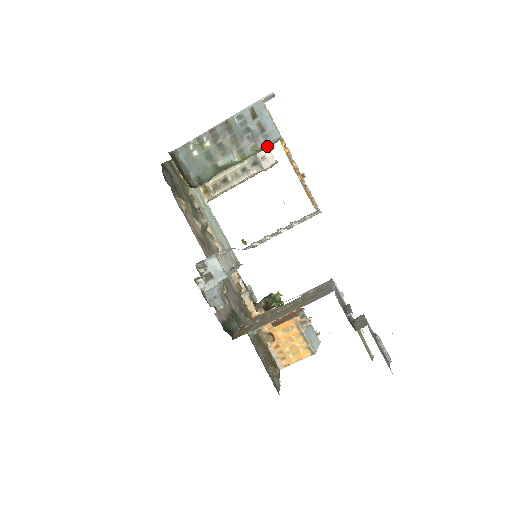
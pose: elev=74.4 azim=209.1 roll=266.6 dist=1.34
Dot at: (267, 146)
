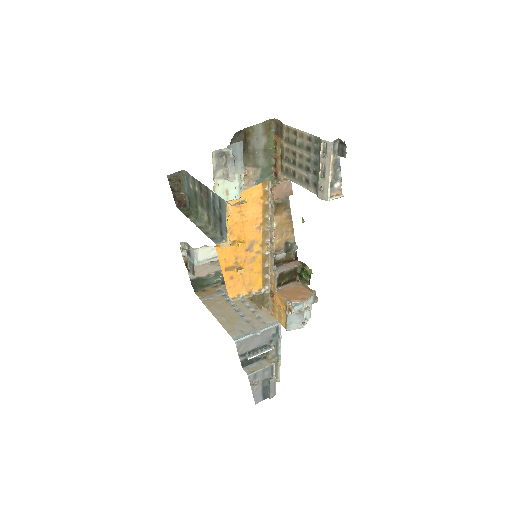
Dot at: (218, 233)
